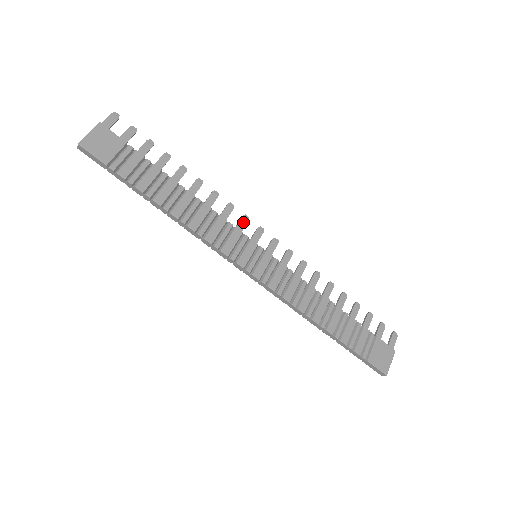
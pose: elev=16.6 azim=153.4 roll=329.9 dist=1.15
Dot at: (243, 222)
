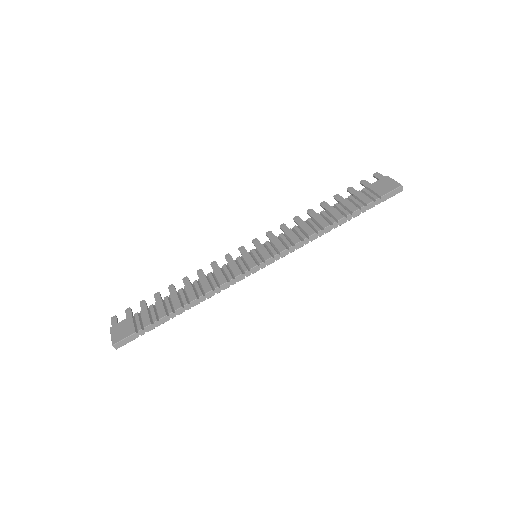
Dot at: (228, 258)
